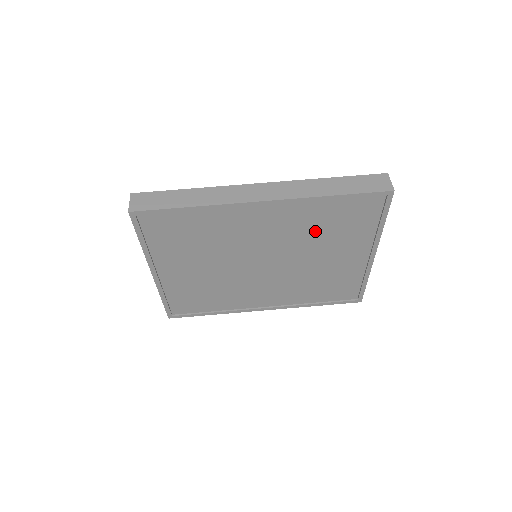
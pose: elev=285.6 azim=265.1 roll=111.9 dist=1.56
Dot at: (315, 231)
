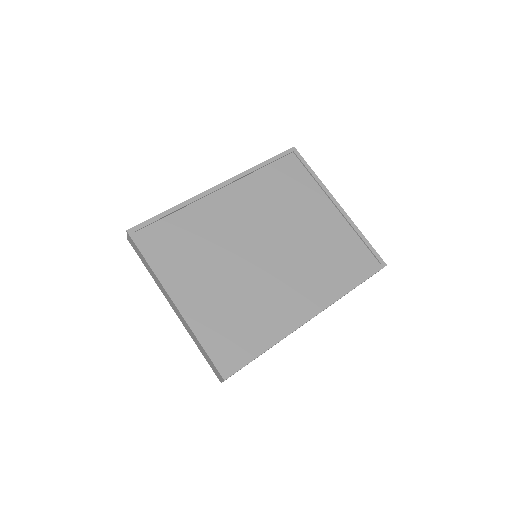
Dot at: (276, 202)
